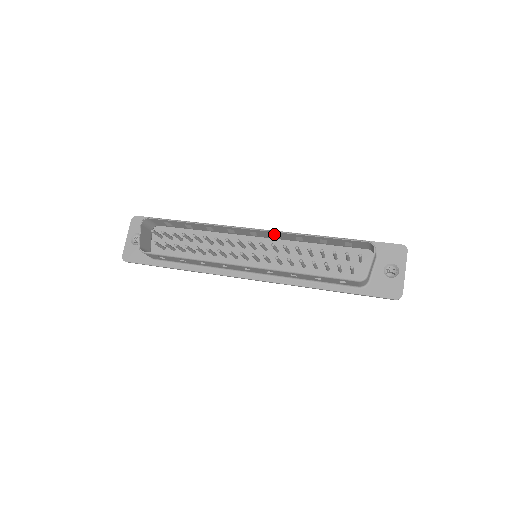
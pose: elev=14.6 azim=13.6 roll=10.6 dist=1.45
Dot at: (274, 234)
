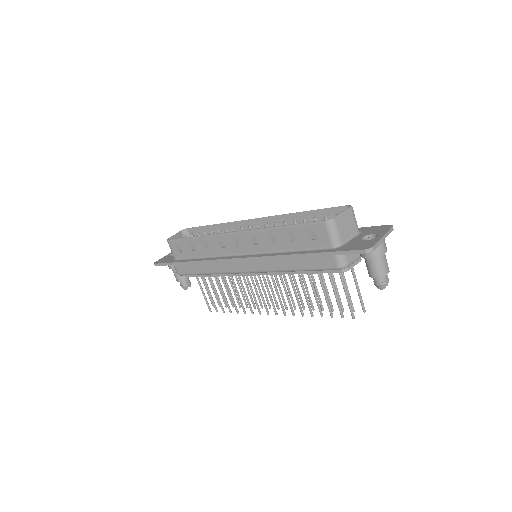
Dot at: (273, 223)
